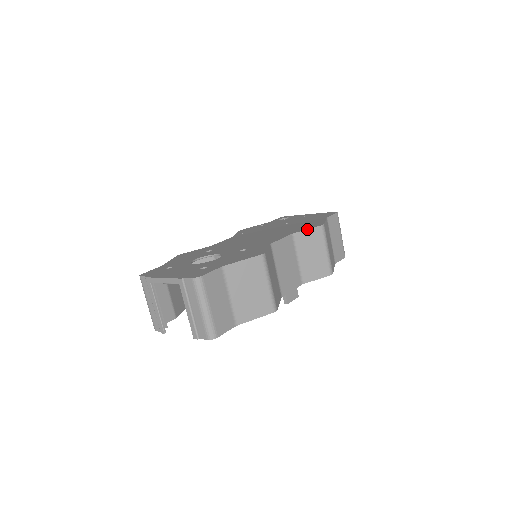
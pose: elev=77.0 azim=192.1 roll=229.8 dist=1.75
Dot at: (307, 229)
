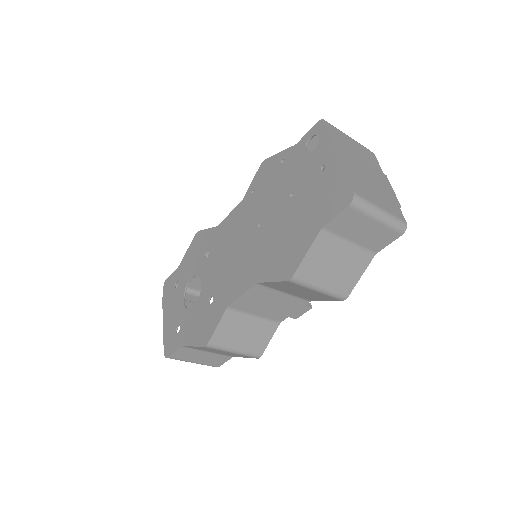
Dot at: (271, 282)
